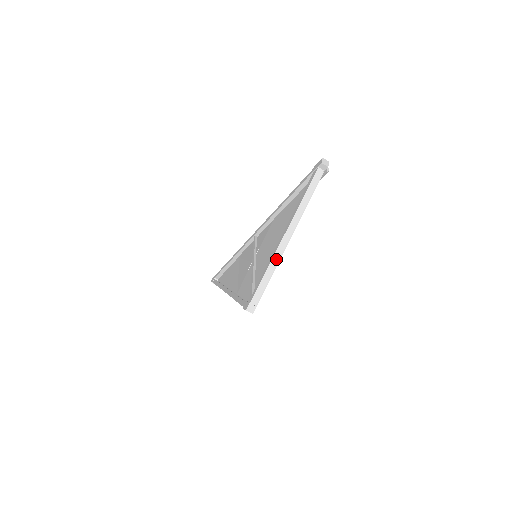
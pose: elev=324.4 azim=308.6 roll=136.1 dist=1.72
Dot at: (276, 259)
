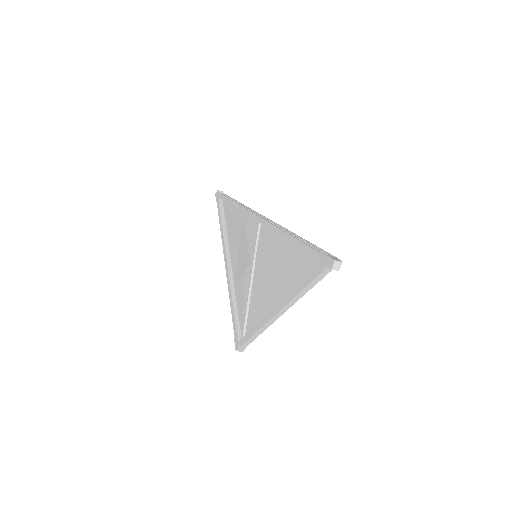
Dot at: (268, 325)
